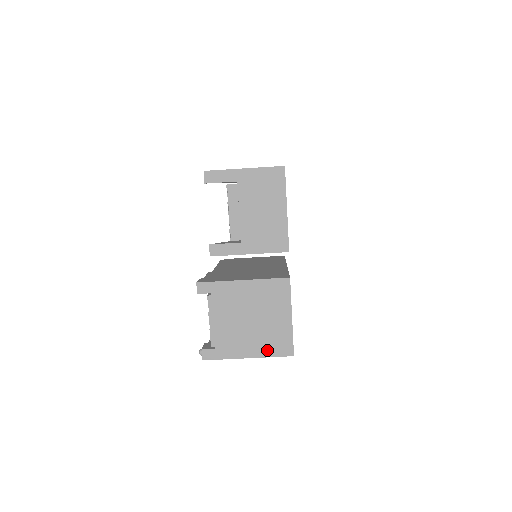
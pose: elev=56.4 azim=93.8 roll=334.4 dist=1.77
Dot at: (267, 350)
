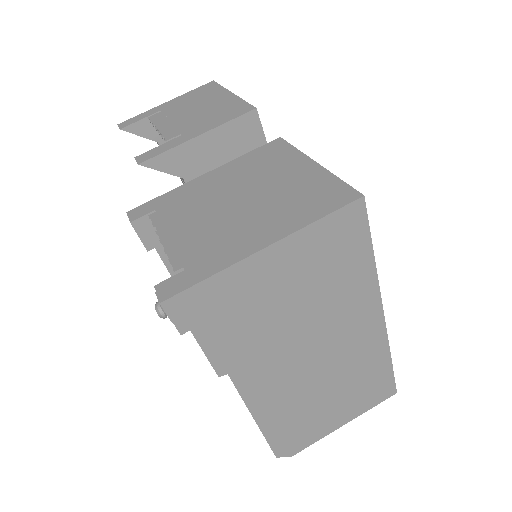
Dot at: (299, 217)
